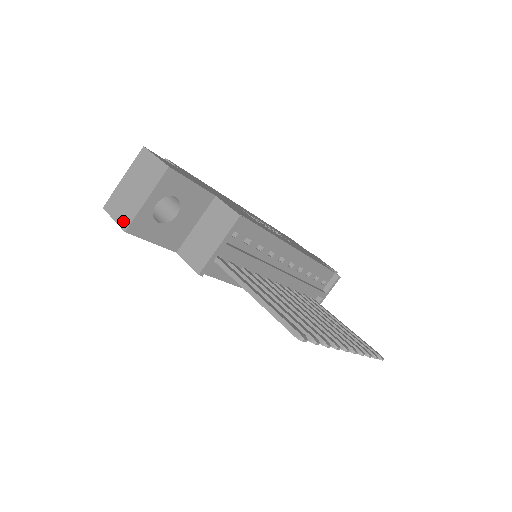
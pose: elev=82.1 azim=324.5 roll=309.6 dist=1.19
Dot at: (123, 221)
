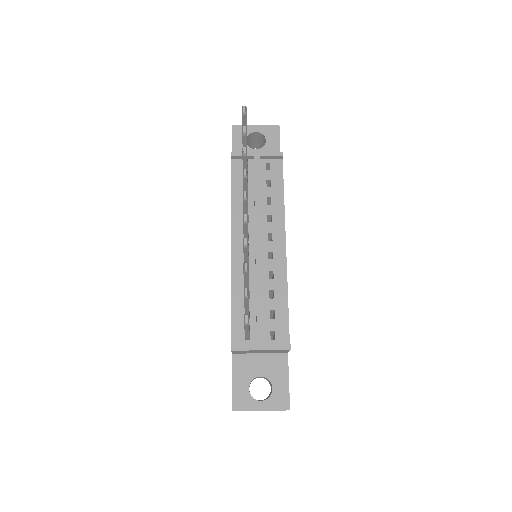
Dot at: occluded
